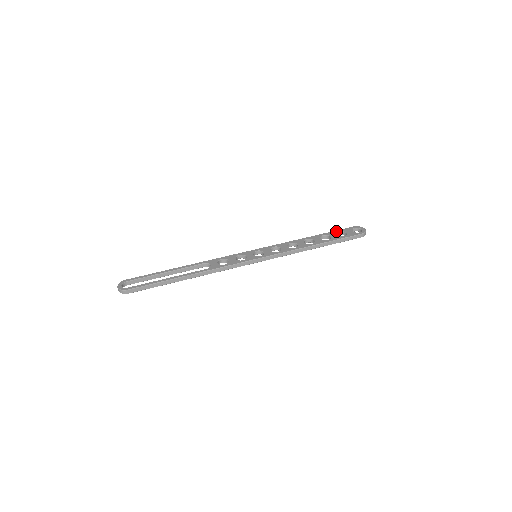
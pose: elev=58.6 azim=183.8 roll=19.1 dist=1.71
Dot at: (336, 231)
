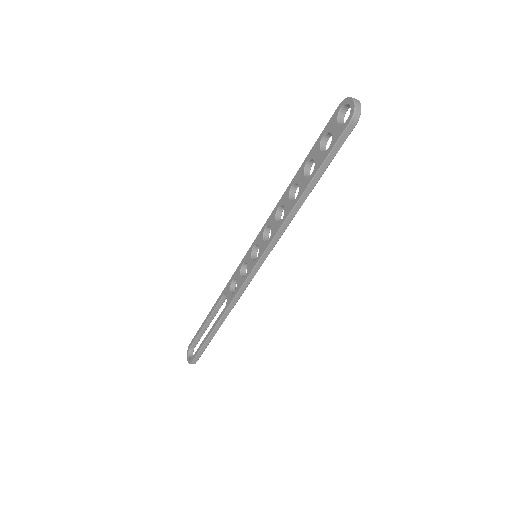
Dot at: (319, 139)
